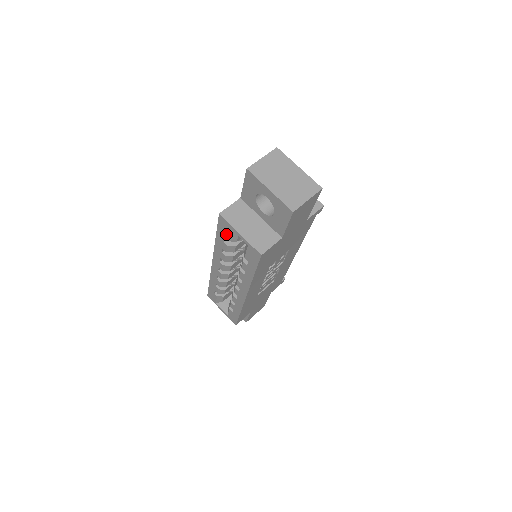
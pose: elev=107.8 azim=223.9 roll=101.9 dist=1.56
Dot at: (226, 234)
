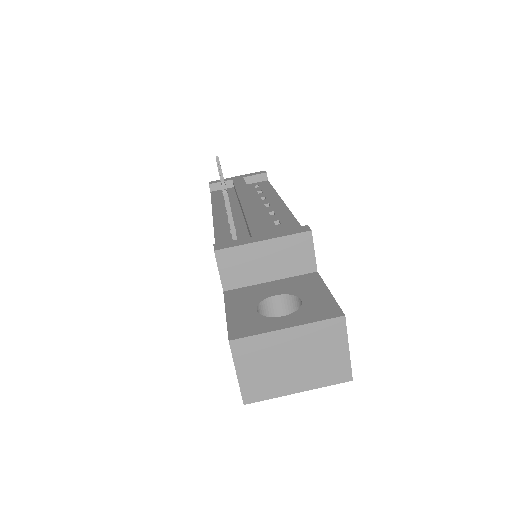
Dot at: occluded
